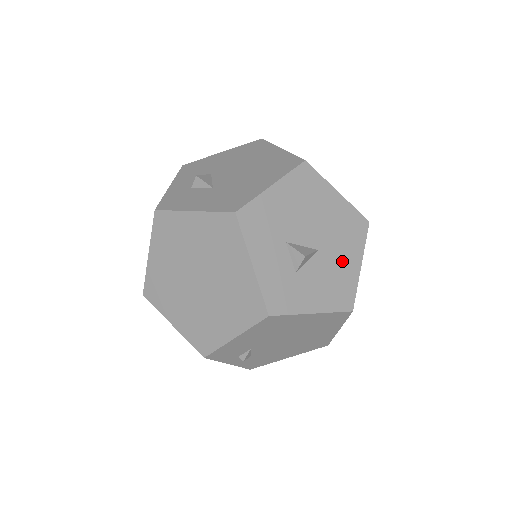
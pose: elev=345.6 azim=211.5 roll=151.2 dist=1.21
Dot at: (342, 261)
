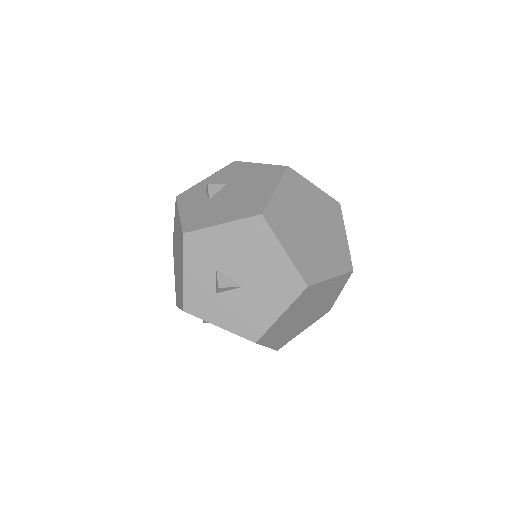
Dot at: (263, 304)
